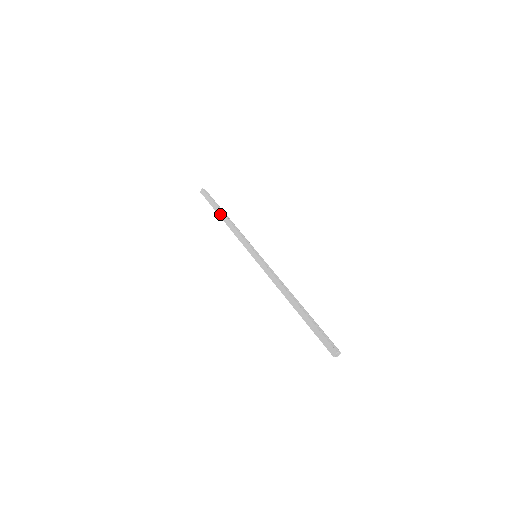
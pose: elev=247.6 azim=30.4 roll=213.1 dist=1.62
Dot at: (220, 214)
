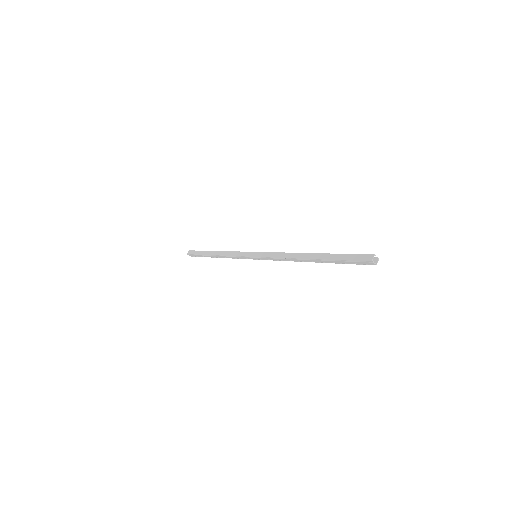
Dot at: (211, 253)
